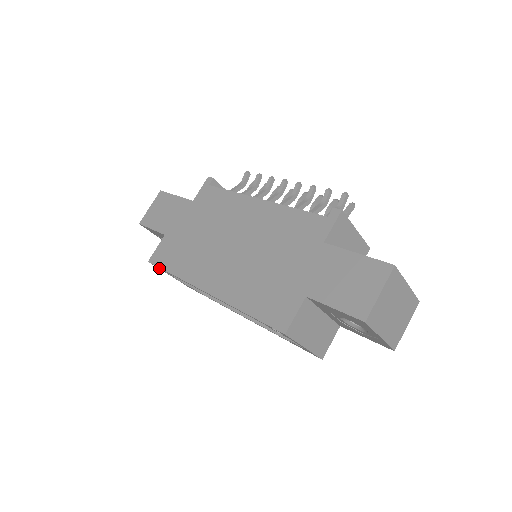
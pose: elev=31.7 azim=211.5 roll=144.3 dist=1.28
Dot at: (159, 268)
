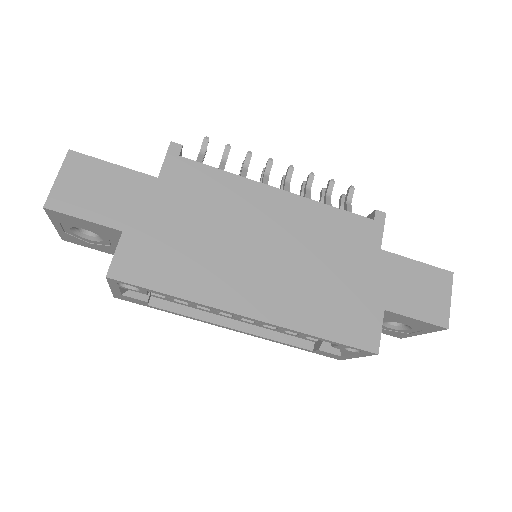
Dot at: (117, 284)
